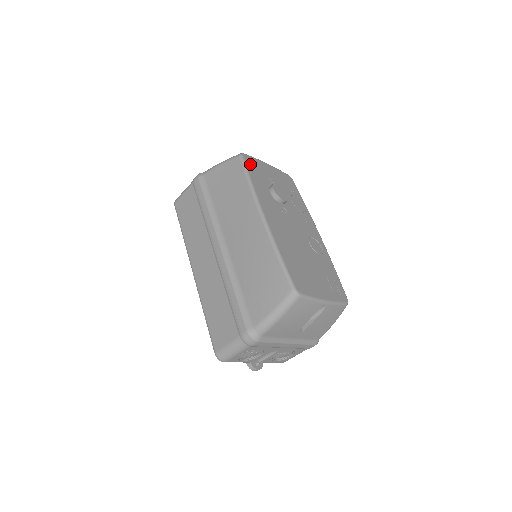
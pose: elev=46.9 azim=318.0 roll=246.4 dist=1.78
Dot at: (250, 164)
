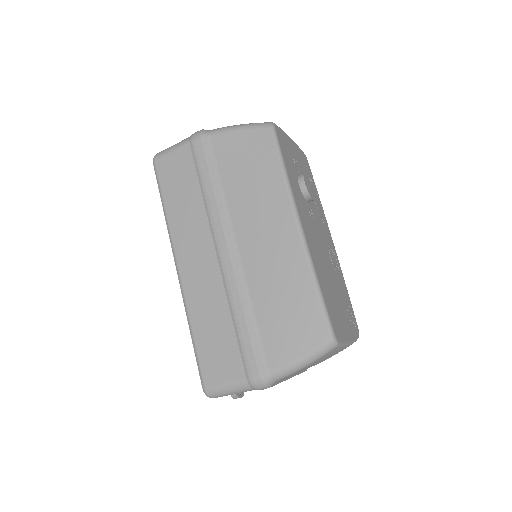
Dot at: (281, 141)
